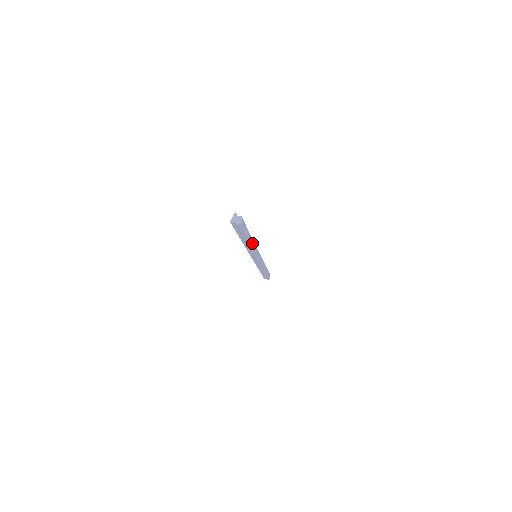
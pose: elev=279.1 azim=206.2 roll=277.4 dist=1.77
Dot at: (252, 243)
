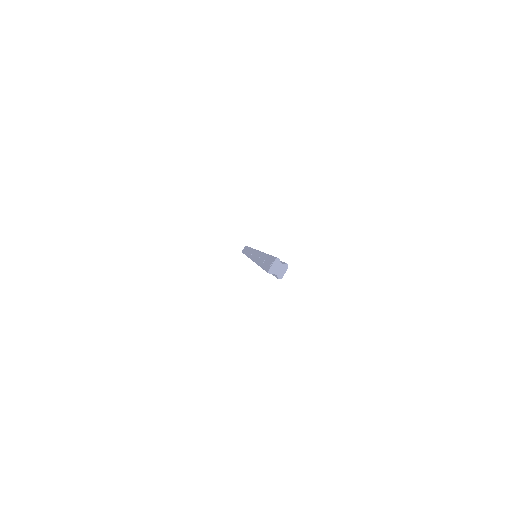
Dot at: occluded
